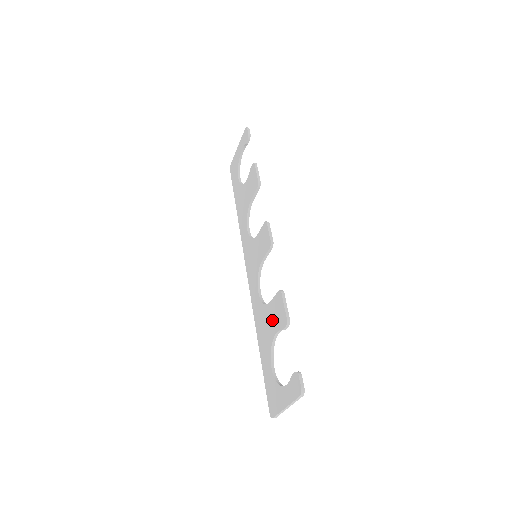
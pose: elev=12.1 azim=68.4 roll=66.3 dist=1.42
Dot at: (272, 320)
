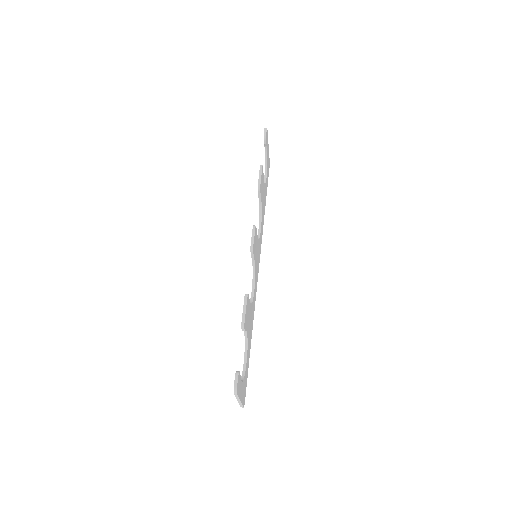
Dot at: occluded
